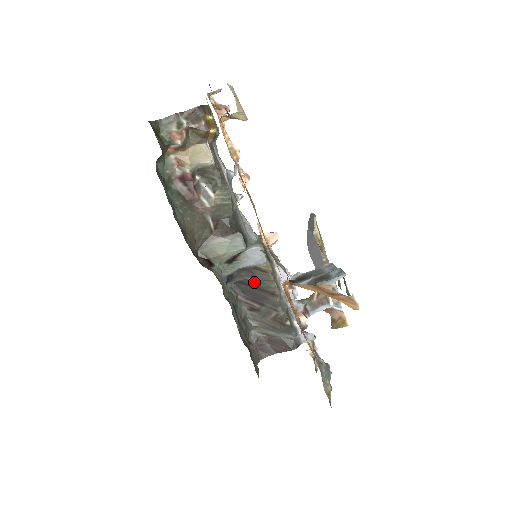
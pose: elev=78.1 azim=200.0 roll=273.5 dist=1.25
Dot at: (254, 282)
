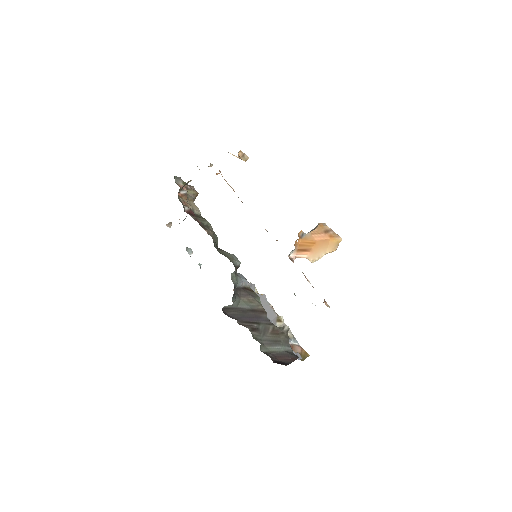
Dot at: (247, 302)
